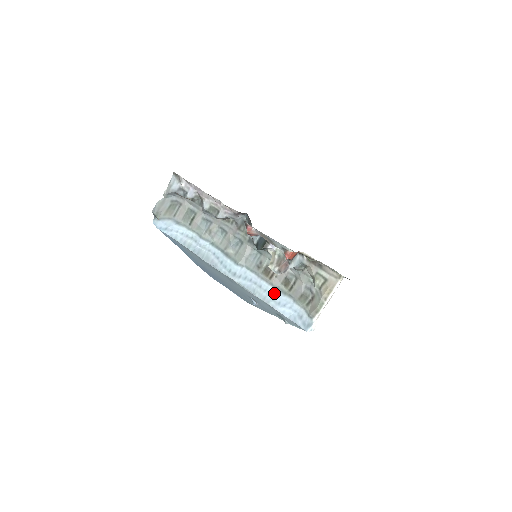
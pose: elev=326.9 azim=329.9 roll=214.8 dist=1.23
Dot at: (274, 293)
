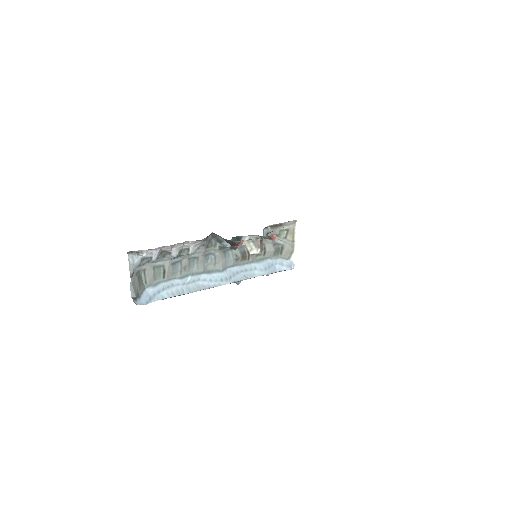
Dot at: (257, 266)
